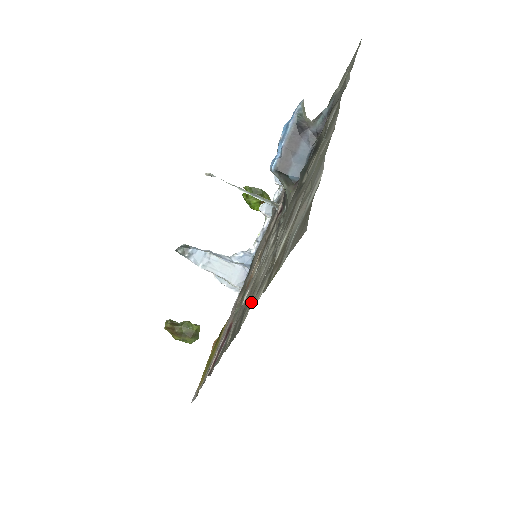
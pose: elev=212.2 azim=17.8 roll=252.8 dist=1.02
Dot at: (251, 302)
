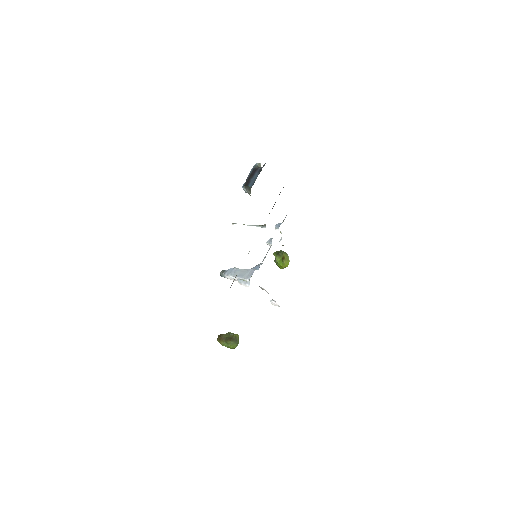
Dot at: occluded
